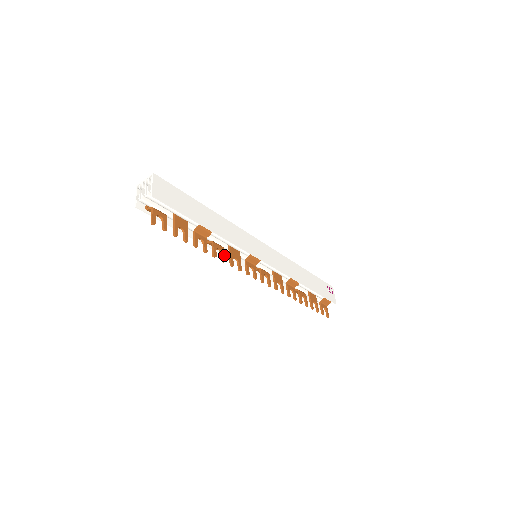
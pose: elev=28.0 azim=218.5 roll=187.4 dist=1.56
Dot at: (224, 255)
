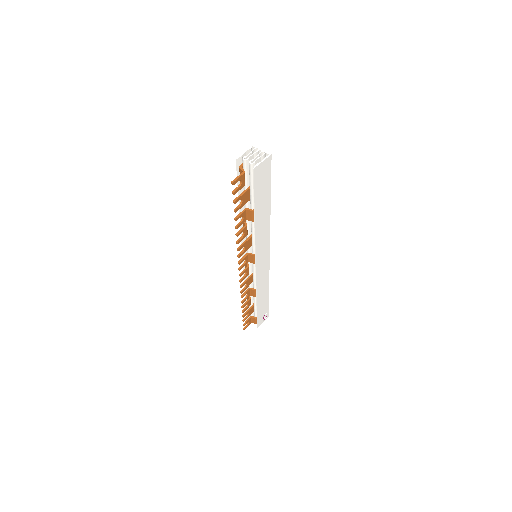
Dot at: (242, 239)
